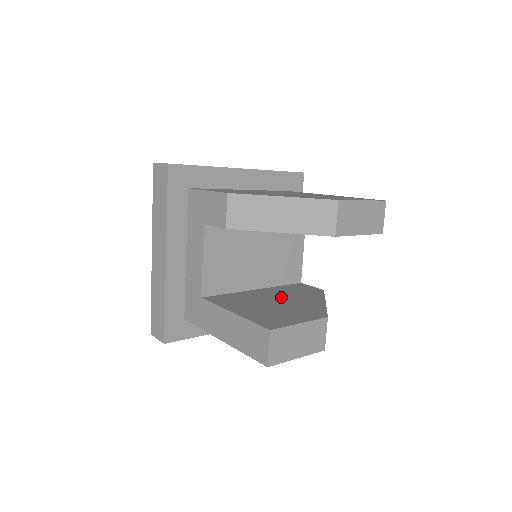
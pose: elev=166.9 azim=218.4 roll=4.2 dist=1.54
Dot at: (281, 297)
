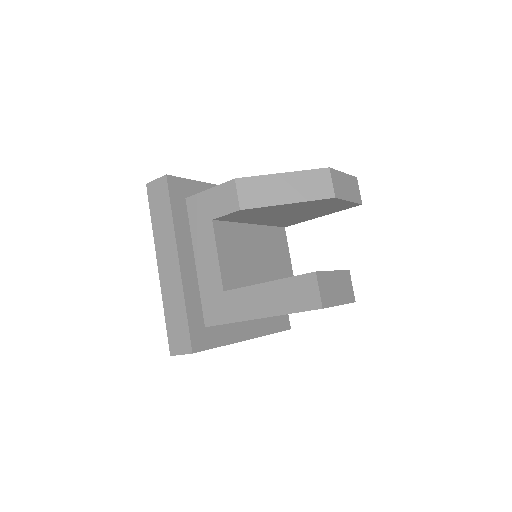
Dot at: occluded
